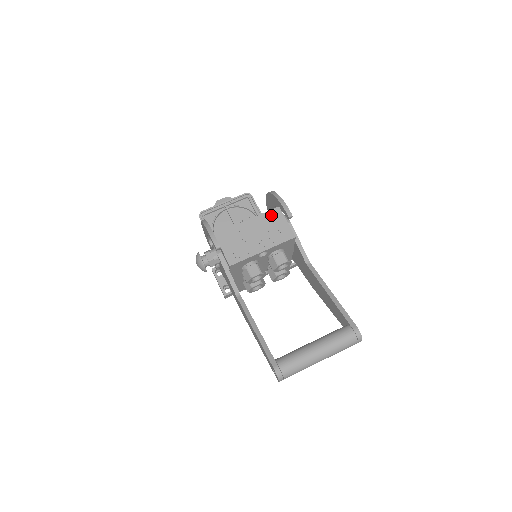
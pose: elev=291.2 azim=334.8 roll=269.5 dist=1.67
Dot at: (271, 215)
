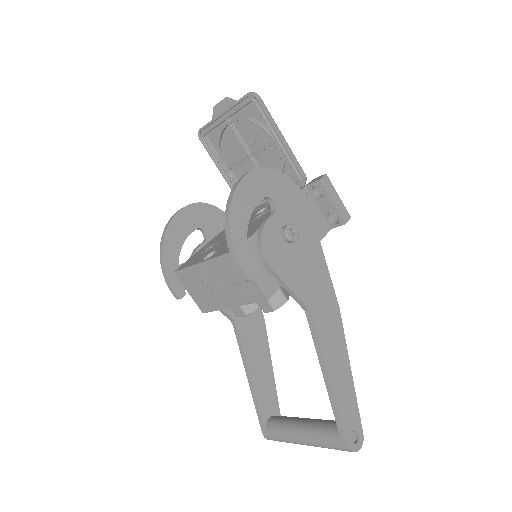
Dot at: (228, 262)
